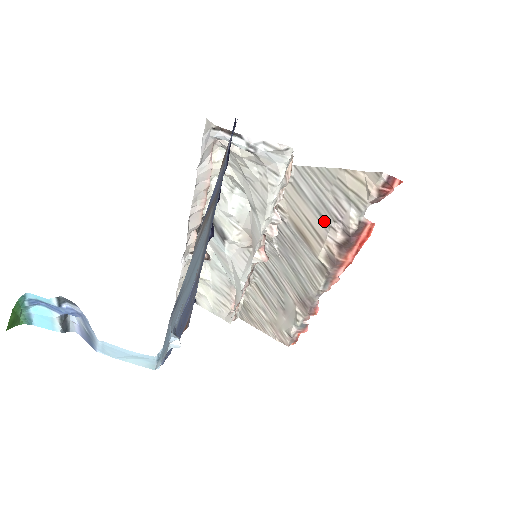
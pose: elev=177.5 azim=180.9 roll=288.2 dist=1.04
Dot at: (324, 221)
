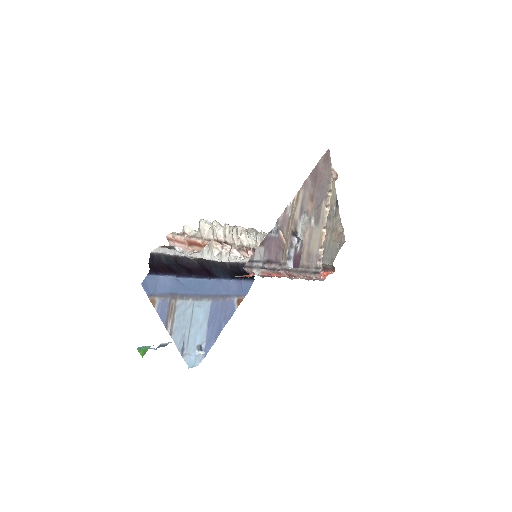
Dot at: occluded
